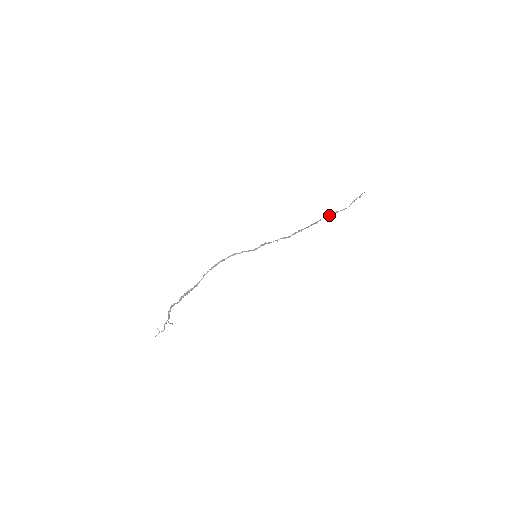
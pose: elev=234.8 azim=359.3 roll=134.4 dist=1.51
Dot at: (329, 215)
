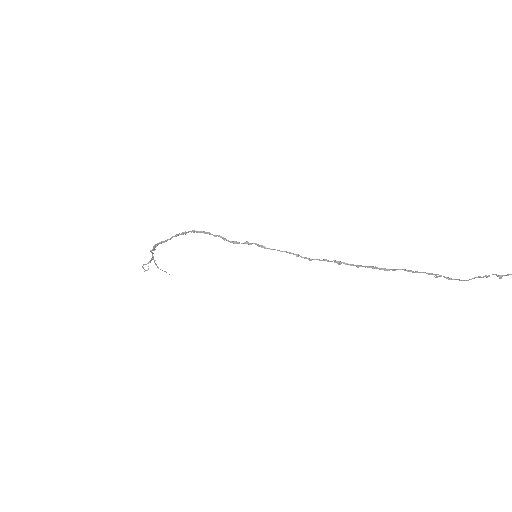
Dot at: (418, 272)
